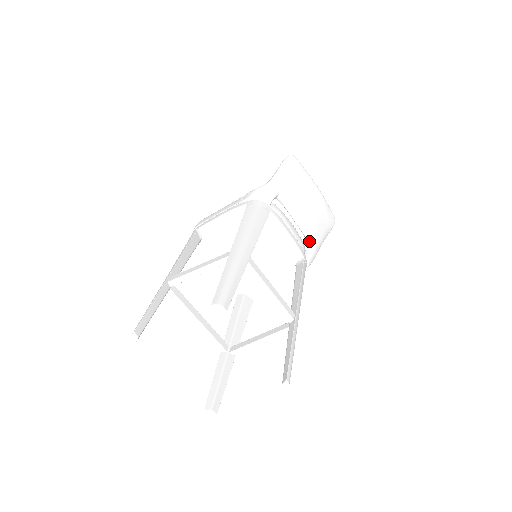
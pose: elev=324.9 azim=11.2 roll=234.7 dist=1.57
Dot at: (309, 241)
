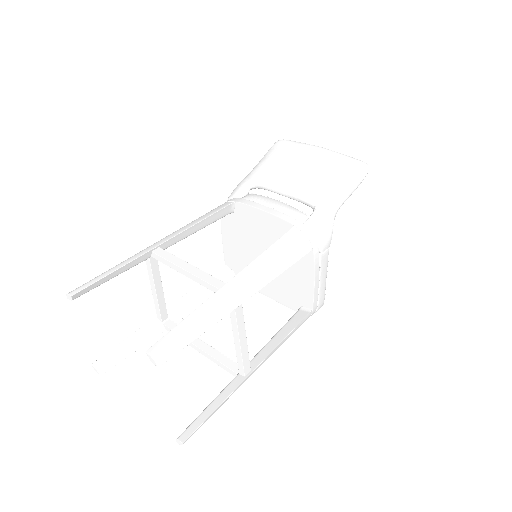
Dot at: (310, 206)
